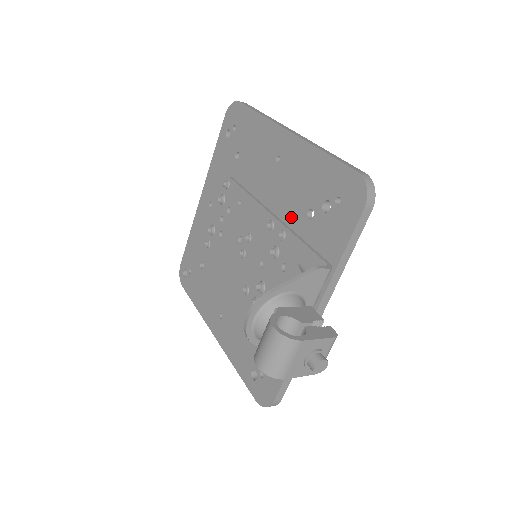
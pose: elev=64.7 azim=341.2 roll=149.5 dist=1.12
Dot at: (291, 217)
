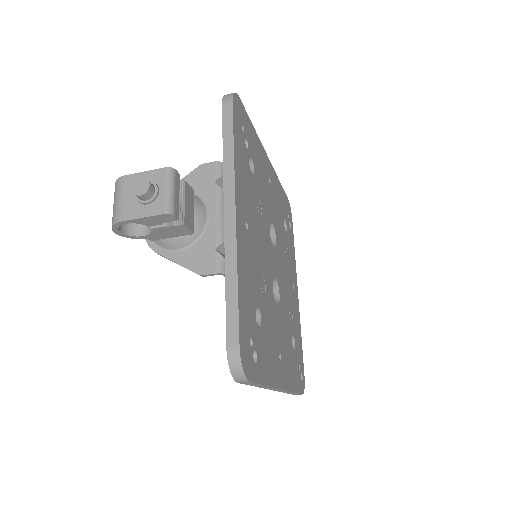
Dot at: occluded
